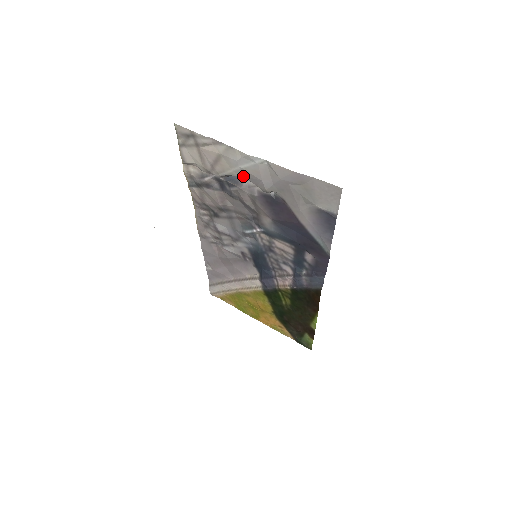
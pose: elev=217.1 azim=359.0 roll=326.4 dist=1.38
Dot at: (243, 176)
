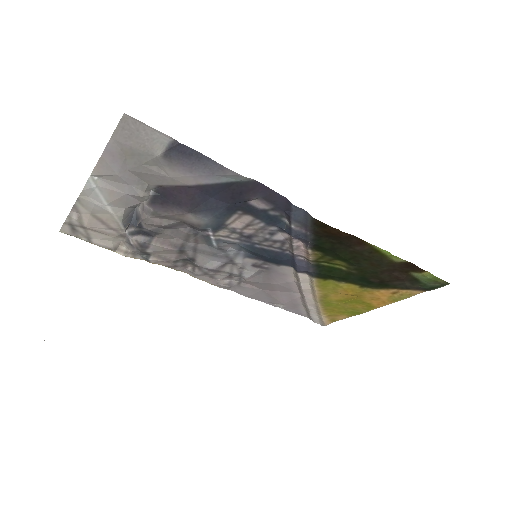
Dot at: (125, 208)
